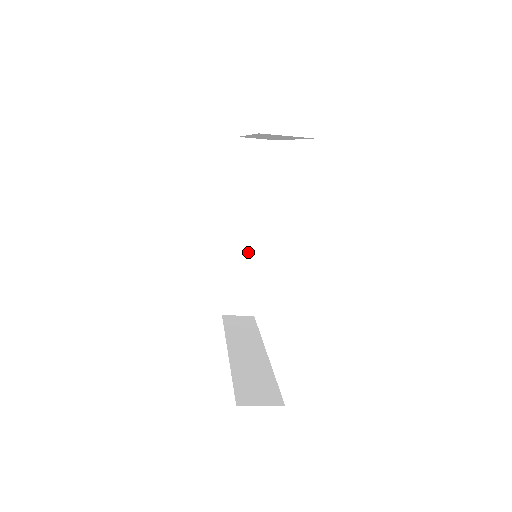
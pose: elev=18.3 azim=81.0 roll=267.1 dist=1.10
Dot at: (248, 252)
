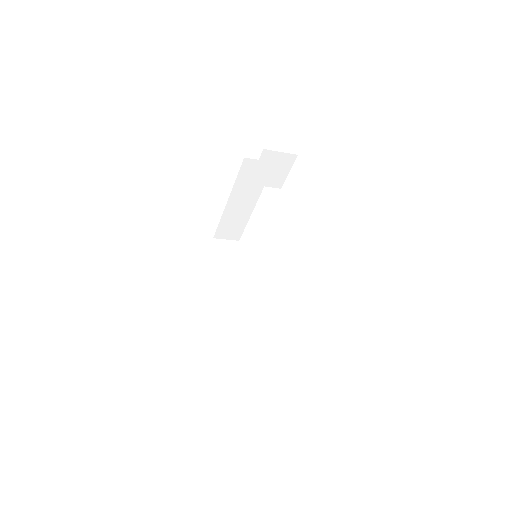
Dot at: (246, 203)
